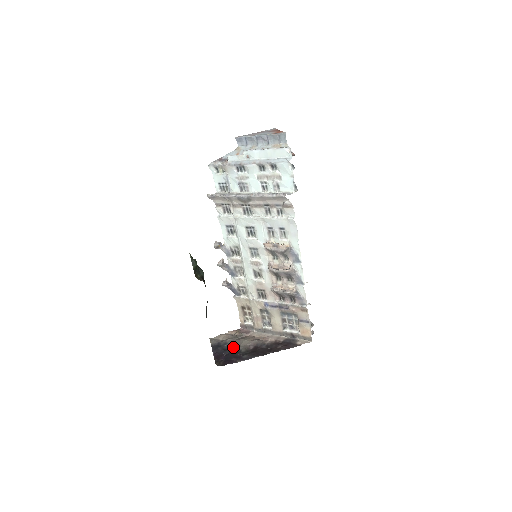
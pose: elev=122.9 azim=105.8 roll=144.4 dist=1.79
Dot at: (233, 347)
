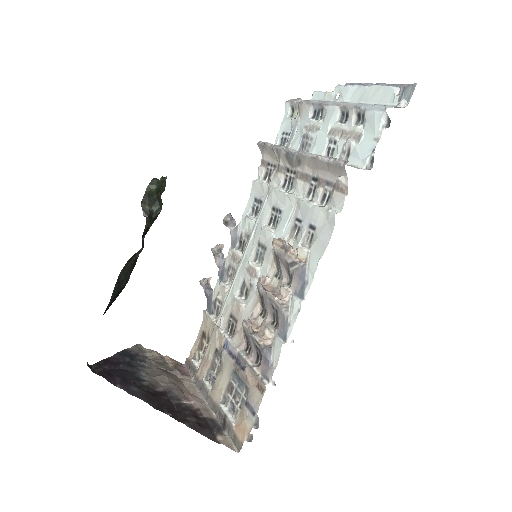
Dot at: (142, 370)
